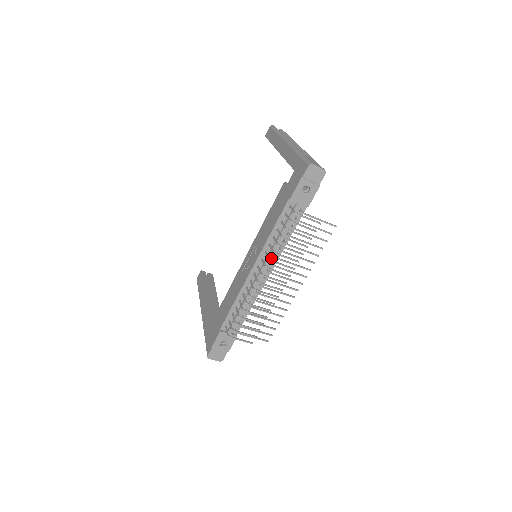
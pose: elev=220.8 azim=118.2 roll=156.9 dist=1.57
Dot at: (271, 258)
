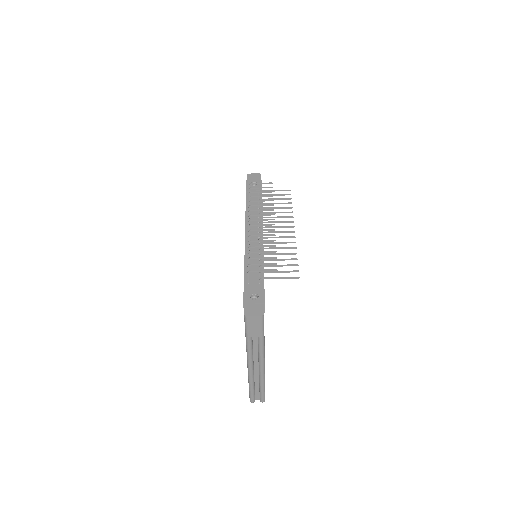
Dot at: occluded
